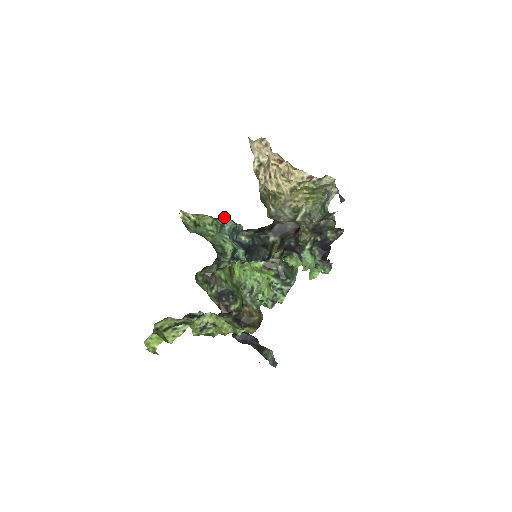
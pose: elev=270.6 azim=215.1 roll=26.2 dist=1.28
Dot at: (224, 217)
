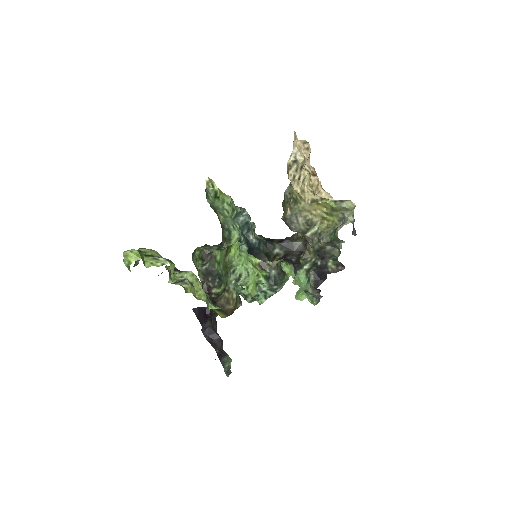
Dot at: (243, 208)
